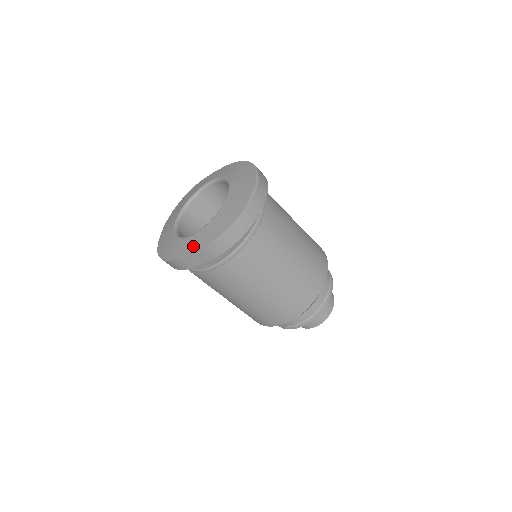
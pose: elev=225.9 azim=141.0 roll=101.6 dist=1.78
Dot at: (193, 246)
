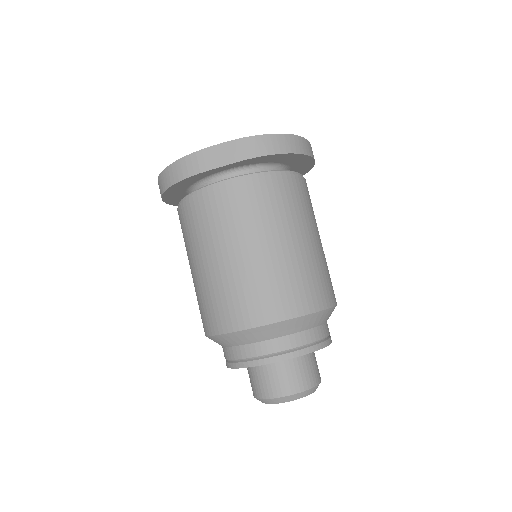
Dot at: occluded
